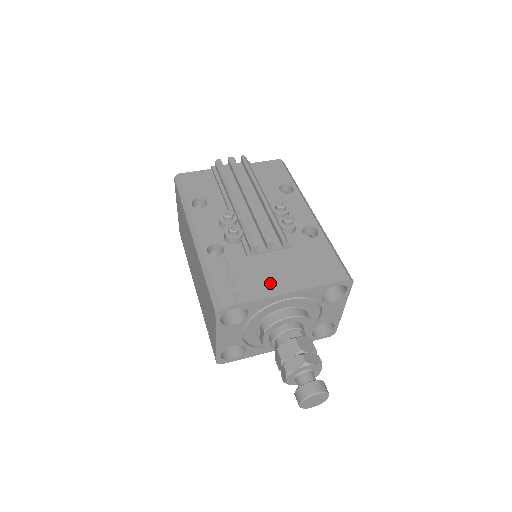
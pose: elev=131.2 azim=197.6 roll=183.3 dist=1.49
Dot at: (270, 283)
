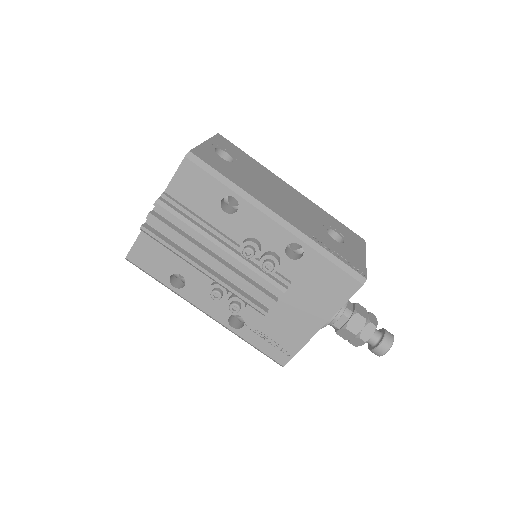
Dot at: (301, 328)
